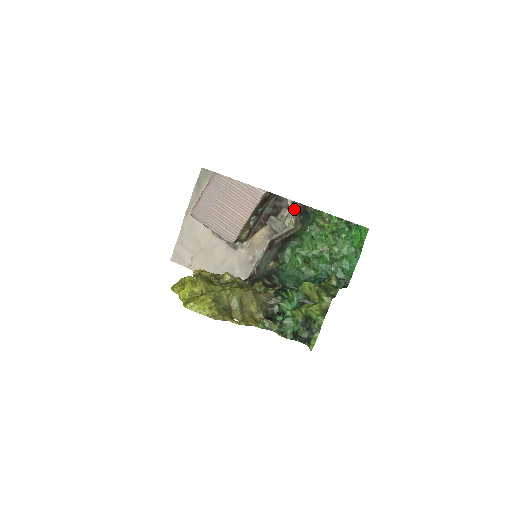
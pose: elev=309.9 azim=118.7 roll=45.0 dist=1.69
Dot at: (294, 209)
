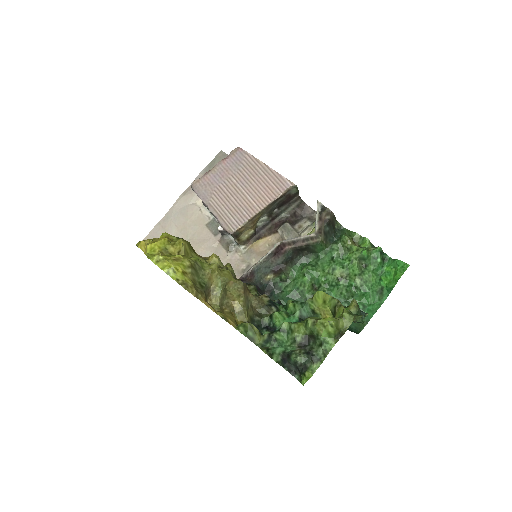
Dot at: (322, 214)
